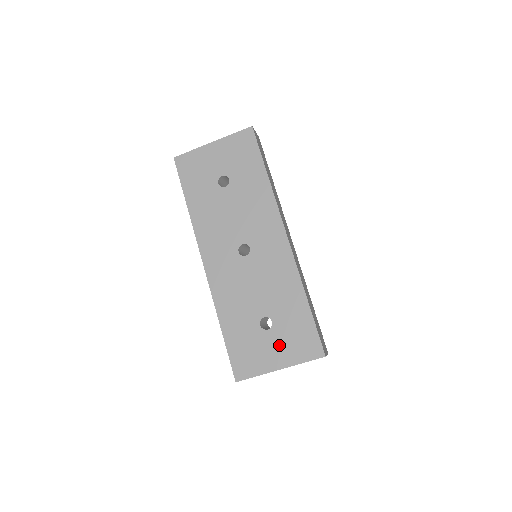
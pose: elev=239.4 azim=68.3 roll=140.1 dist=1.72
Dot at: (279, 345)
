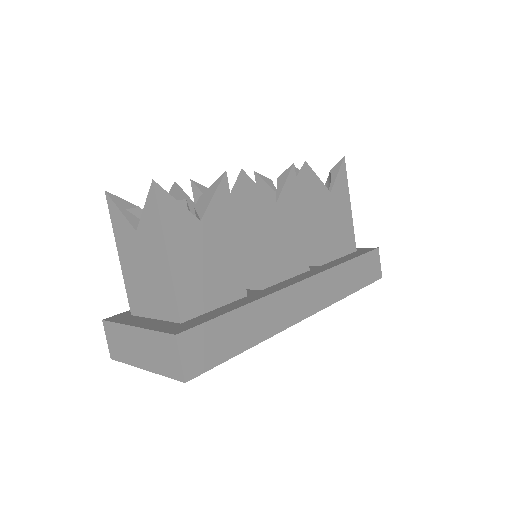
Dot at: occluded
